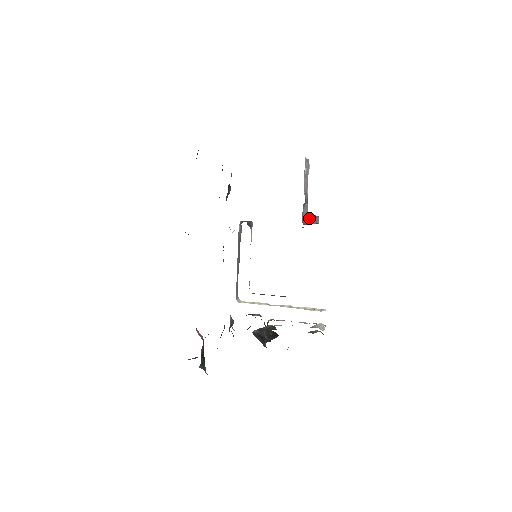
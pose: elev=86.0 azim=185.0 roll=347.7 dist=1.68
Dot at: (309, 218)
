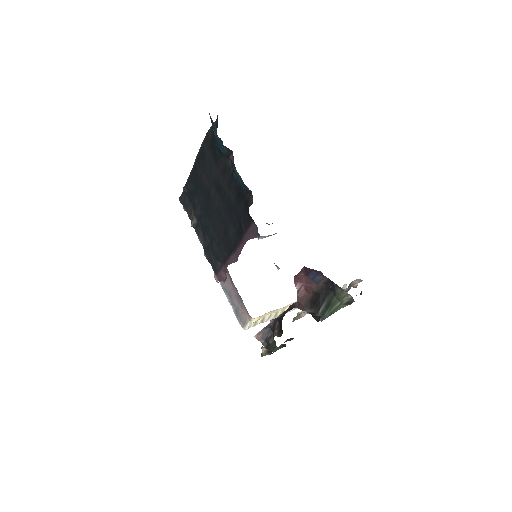
Dot at: occluded
